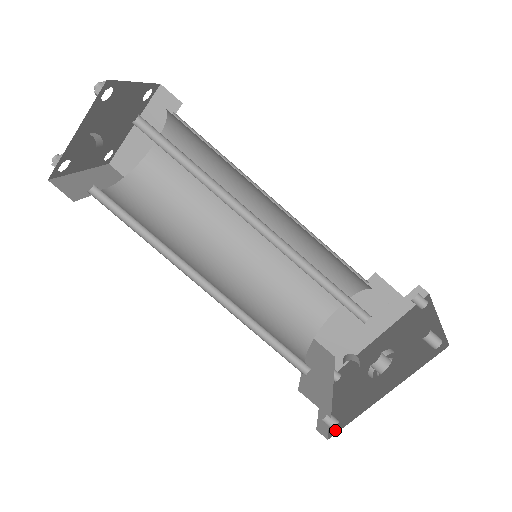
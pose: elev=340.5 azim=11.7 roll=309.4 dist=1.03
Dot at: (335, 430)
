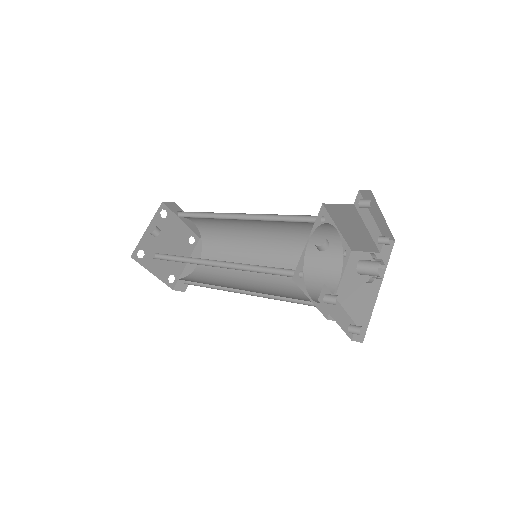
Dot at: (335, 296)
